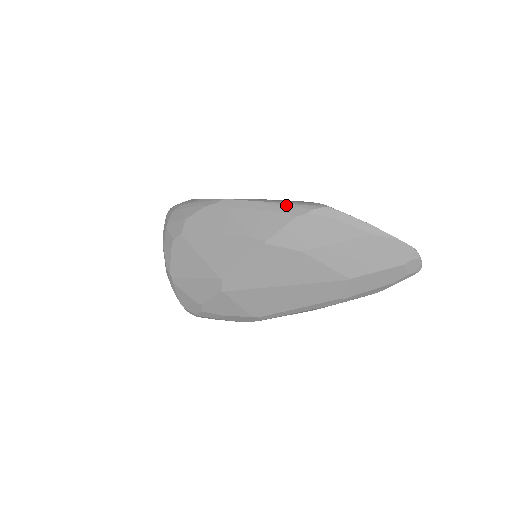
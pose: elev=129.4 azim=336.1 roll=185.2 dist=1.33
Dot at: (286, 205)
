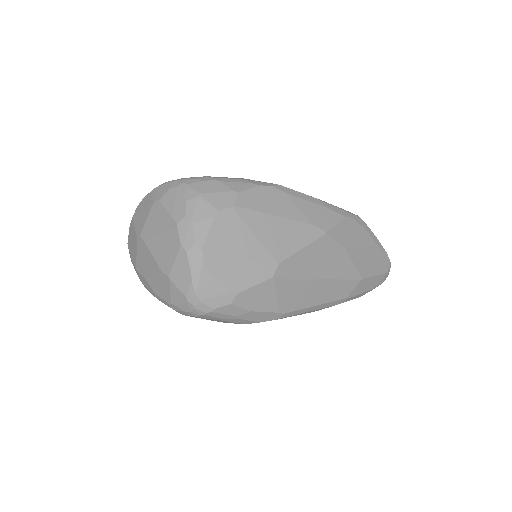
Dot at: (334, 206)
